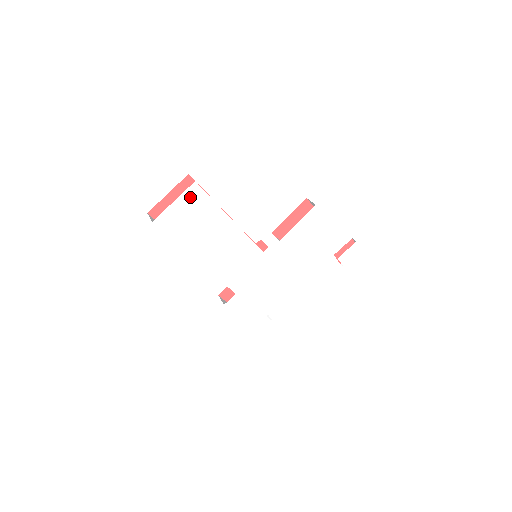
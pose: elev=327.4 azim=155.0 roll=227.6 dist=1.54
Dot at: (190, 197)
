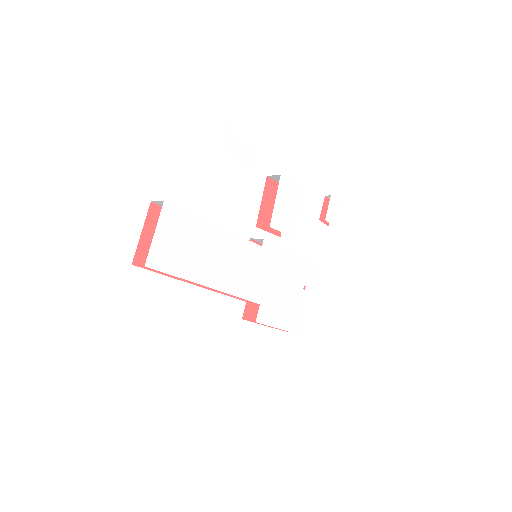
Dot at: (167, 220)
